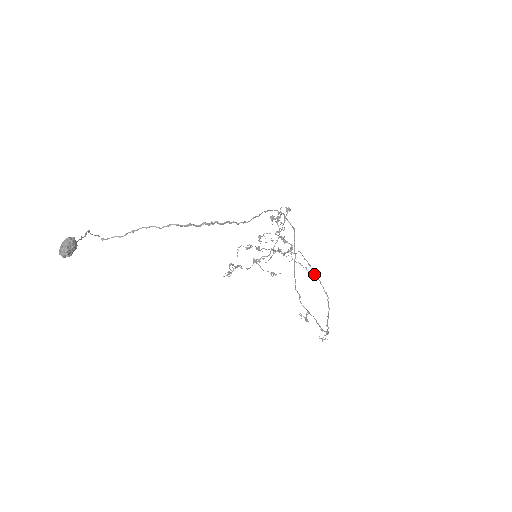
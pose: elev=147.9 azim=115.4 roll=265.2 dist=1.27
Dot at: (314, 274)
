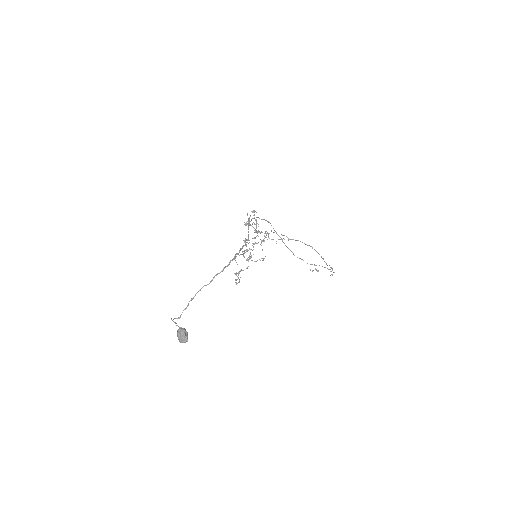
Dot at: (291, 239)
